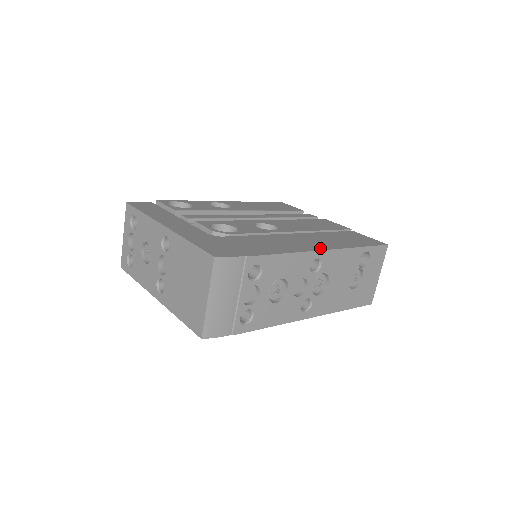
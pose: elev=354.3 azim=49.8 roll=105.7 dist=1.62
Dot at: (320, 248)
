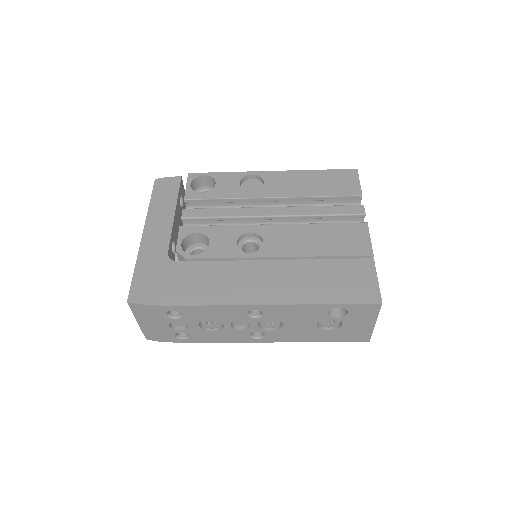
Dot at: (261, 300)
